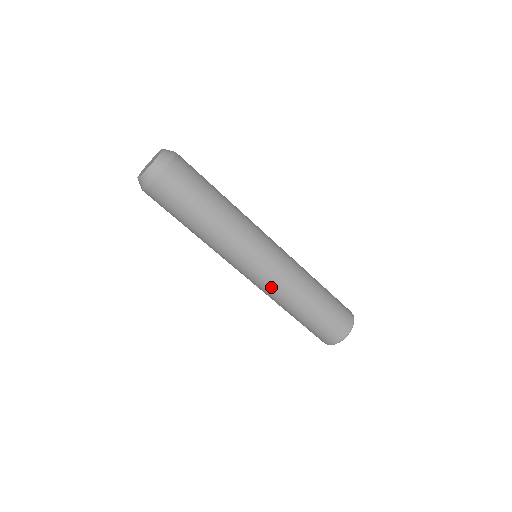
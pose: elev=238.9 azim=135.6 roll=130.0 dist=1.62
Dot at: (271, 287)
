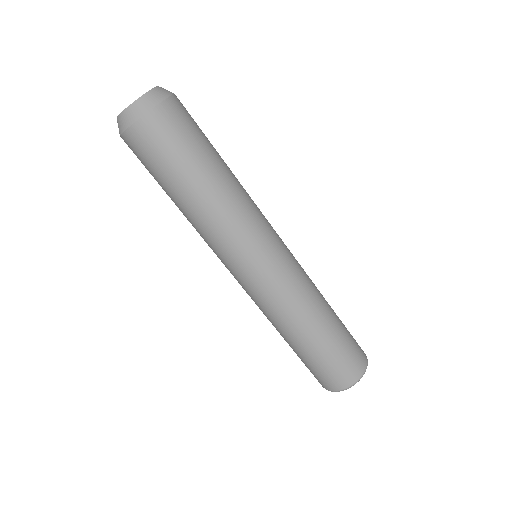
Dot at: (275, 297)
